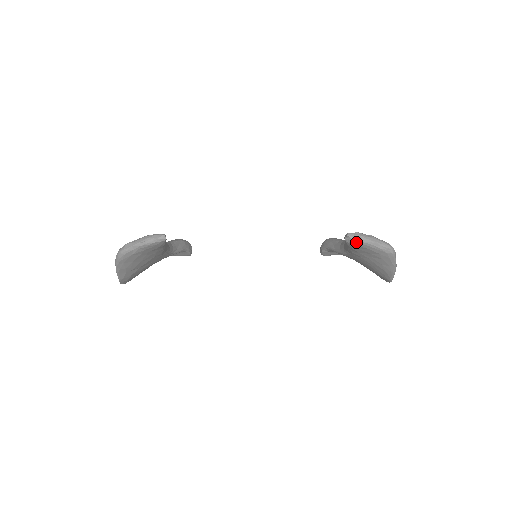
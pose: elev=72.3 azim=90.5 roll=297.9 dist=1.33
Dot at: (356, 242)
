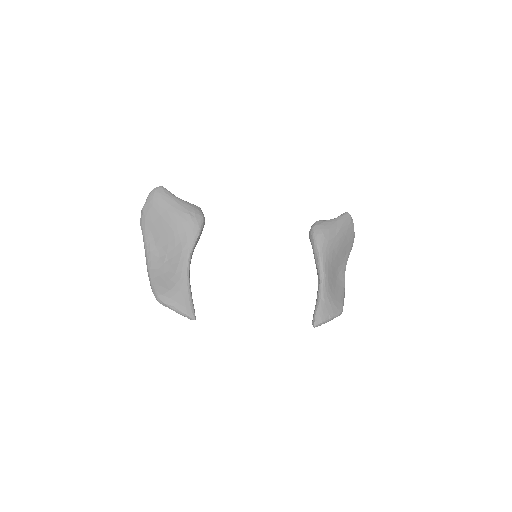
Dot at: occluded
